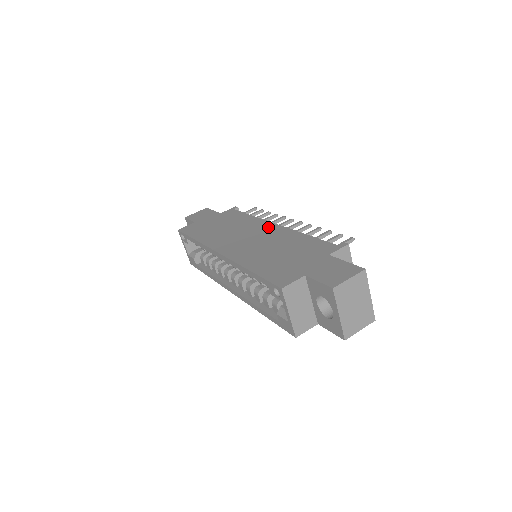
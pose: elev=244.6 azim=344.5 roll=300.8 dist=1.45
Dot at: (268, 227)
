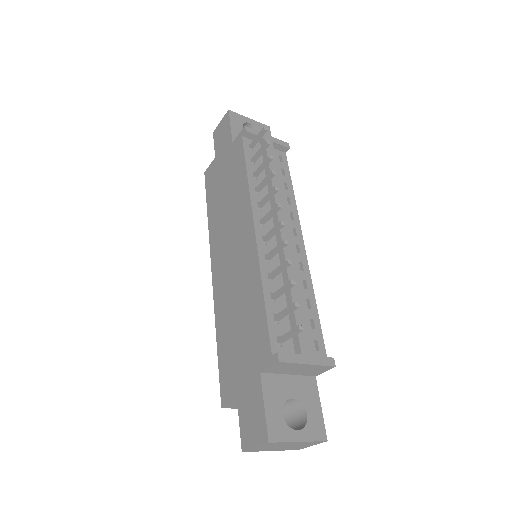
Dot at: (247, 234)
